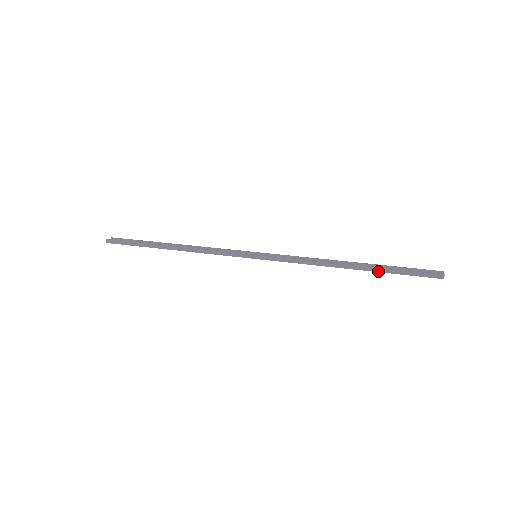
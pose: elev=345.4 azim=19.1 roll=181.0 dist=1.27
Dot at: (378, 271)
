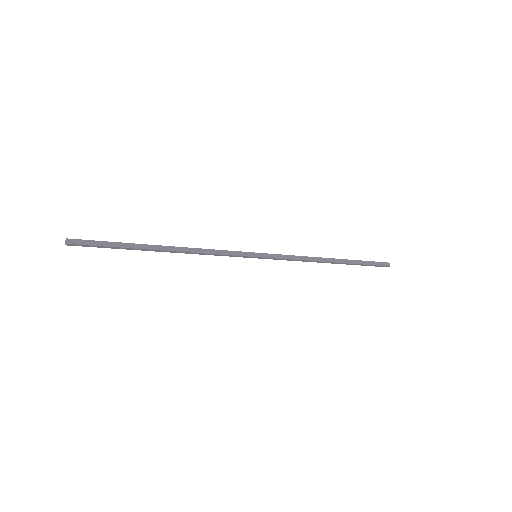
Dot at: (353, 263)
